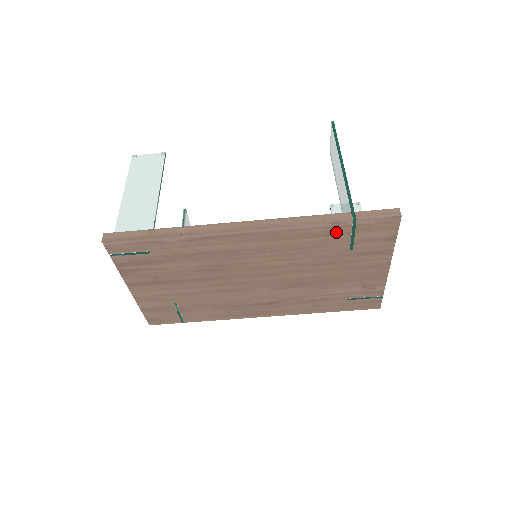
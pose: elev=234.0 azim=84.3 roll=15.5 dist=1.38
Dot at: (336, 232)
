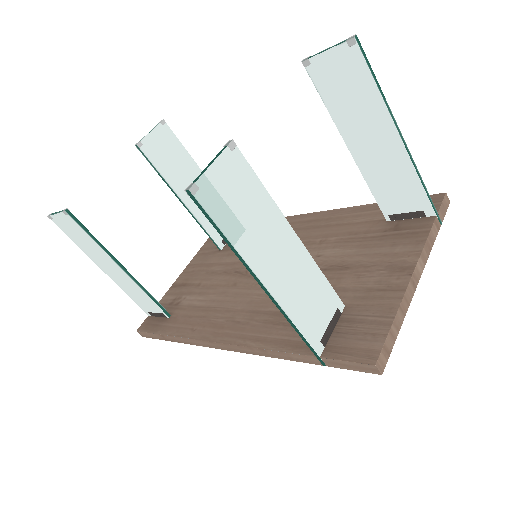
Dot at: occluded
